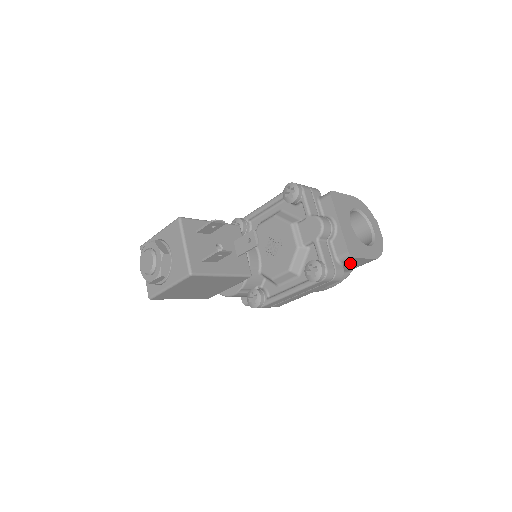
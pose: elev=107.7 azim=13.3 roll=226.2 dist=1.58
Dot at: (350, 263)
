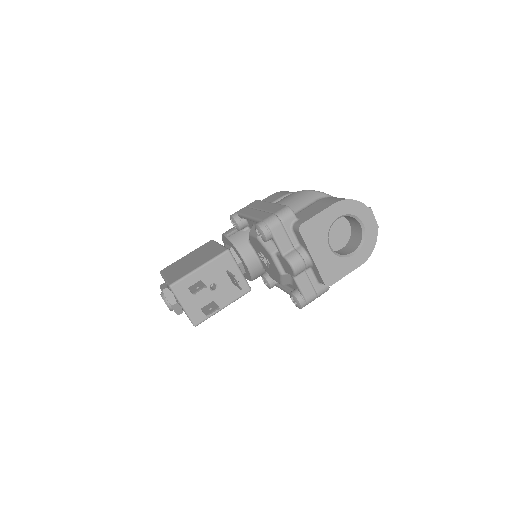
Dot at: occluded
